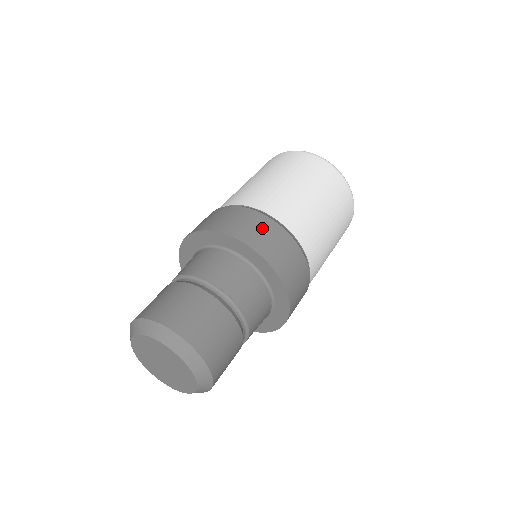
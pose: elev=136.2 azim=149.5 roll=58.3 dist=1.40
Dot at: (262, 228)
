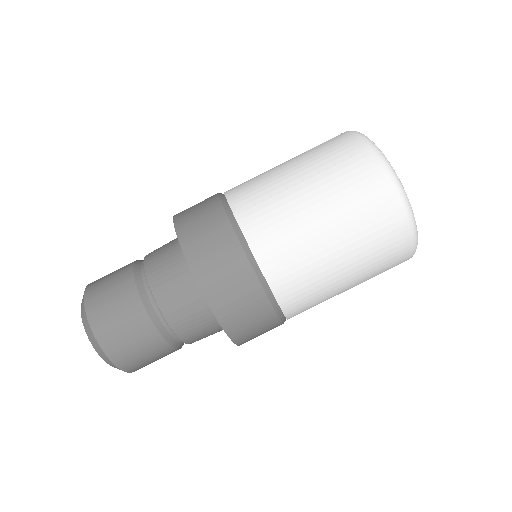
Dot at: (209, 227)
